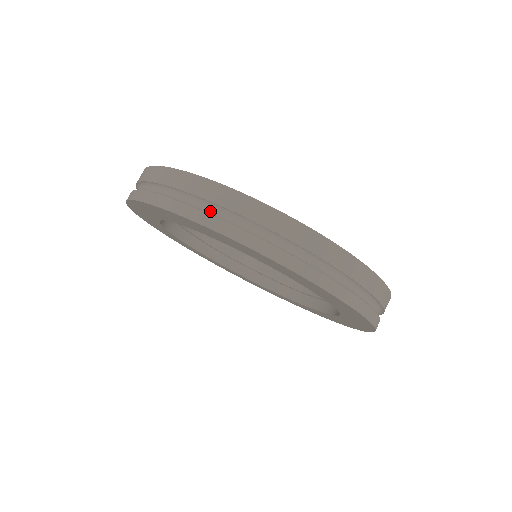
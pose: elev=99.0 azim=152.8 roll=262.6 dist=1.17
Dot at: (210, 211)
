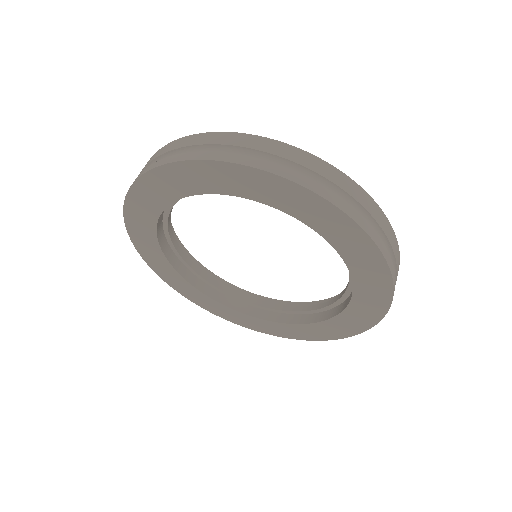
Dot at: (339, 198)
